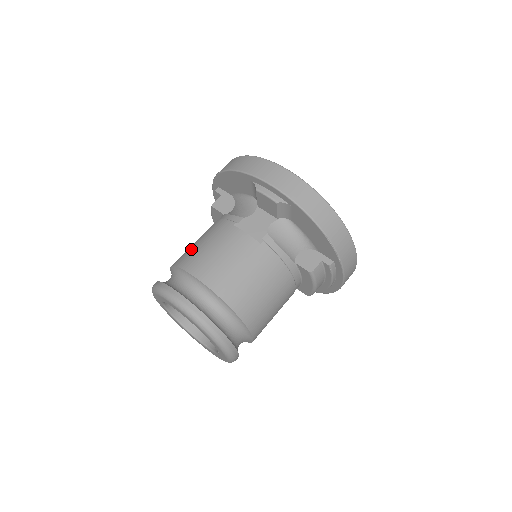
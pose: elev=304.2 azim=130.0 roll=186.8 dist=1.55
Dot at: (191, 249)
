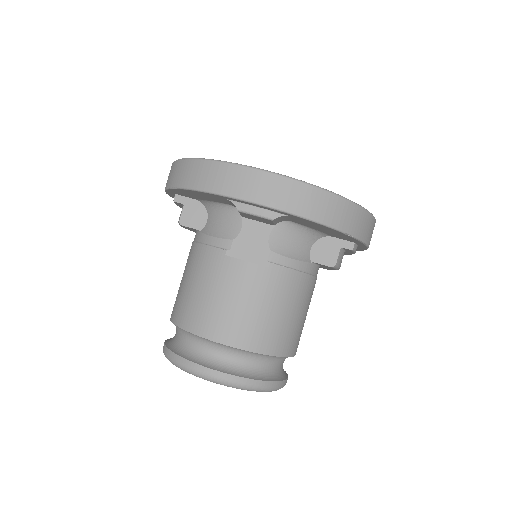
Dot at: (187, 299)
